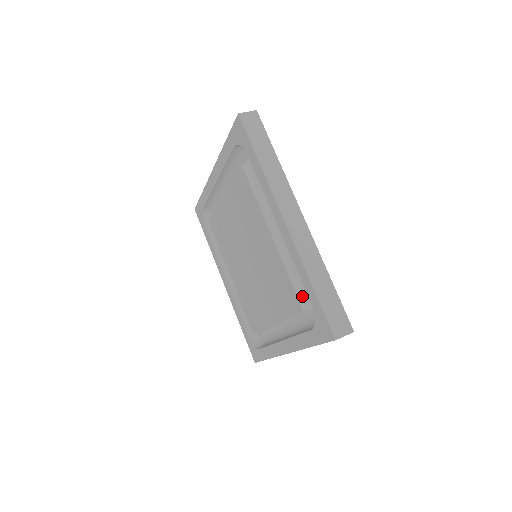
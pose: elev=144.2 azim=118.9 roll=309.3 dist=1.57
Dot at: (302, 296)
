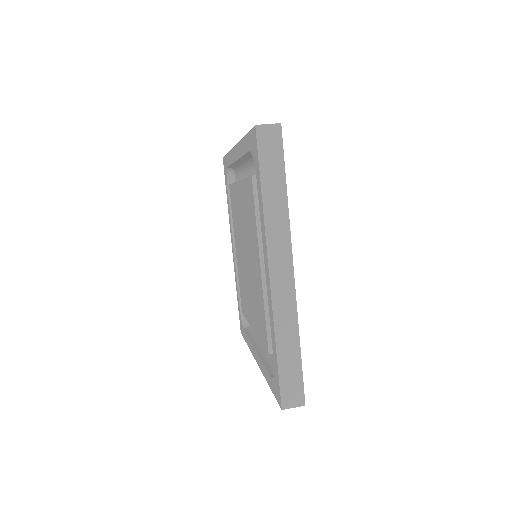
Dot at: occluded
